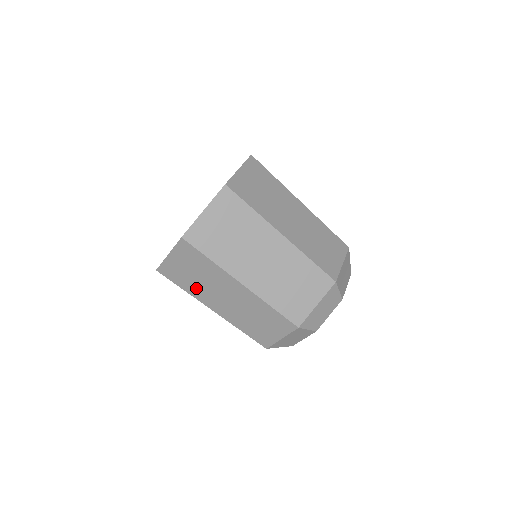
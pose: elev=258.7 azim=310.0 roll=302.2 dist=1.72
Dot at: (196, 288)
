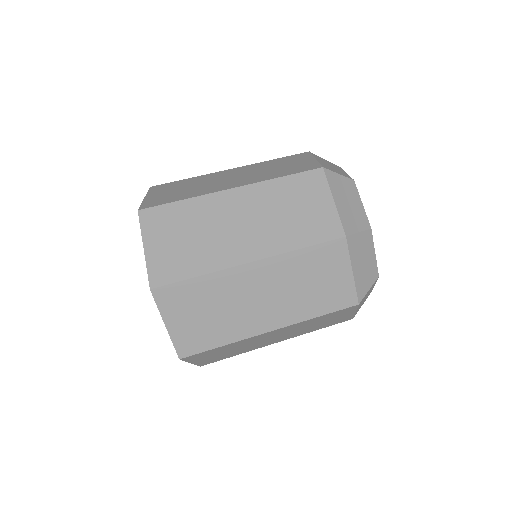
Dot at: (242, 350)
